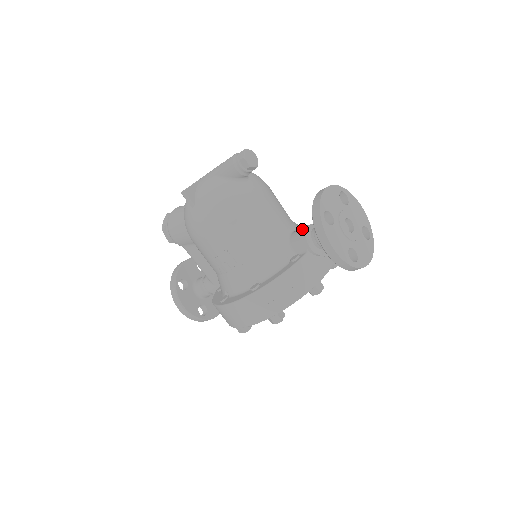
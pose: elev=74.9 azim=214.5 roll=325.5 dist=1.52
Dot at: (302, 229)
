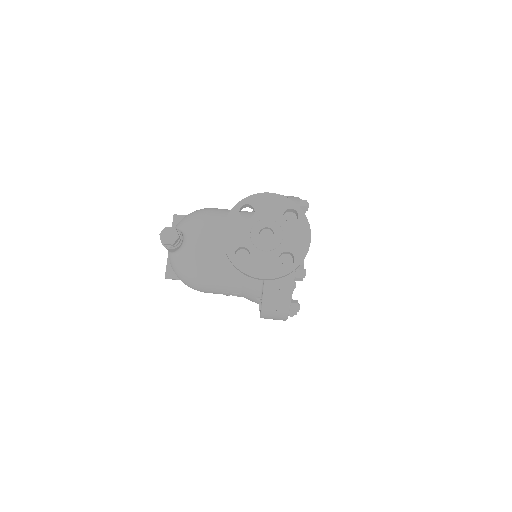
Dot at: occluded
